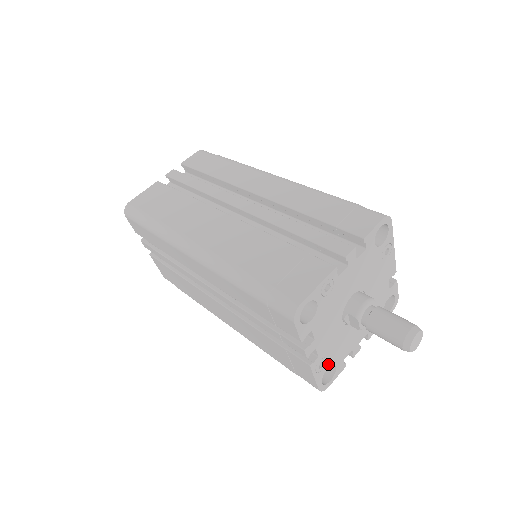
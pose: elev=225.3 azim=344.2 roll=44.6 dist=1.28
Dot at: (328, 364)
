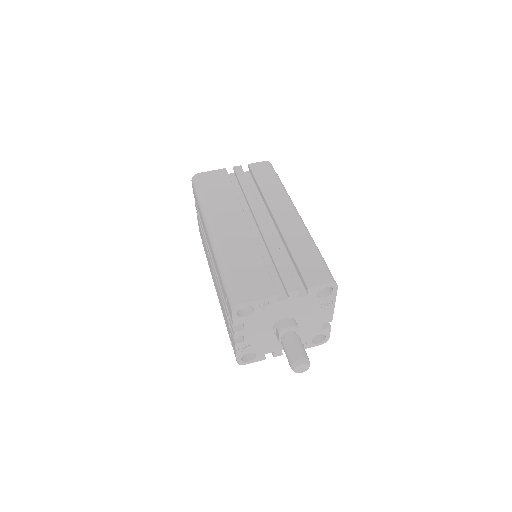
Dot at: (250, 350)
